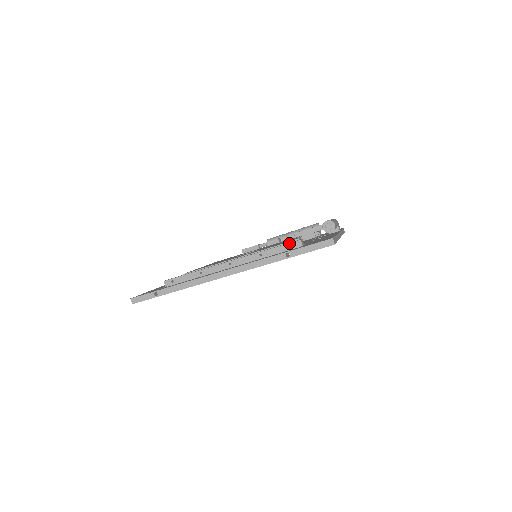
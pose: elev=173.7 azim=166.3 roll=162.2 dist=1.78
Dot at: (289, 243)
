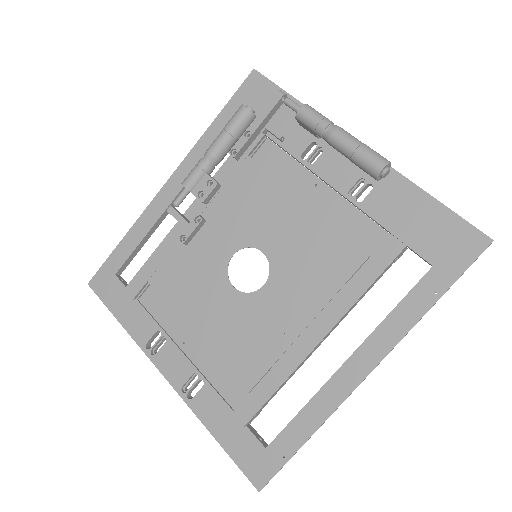
Dot at: (393, 261)
